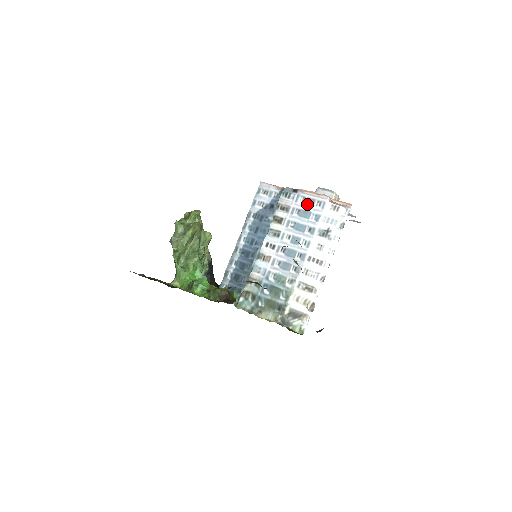
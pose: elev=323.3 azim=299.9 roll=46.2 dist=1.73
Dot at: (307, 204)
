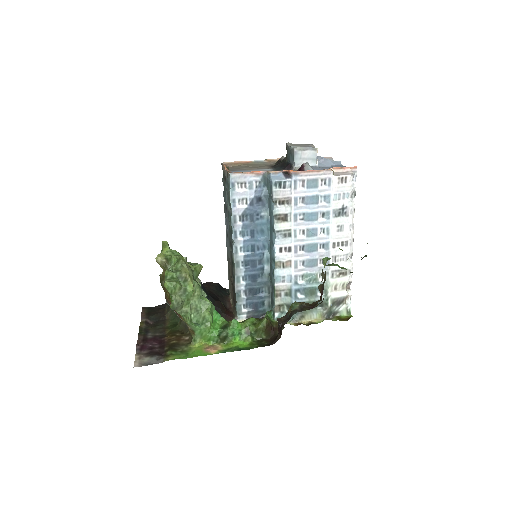
Dot at: (310, 187)
